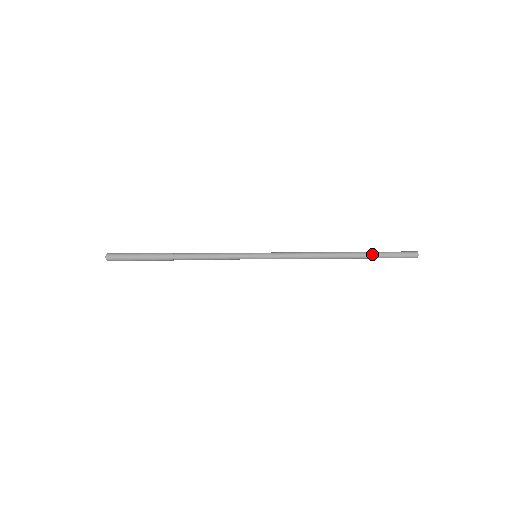
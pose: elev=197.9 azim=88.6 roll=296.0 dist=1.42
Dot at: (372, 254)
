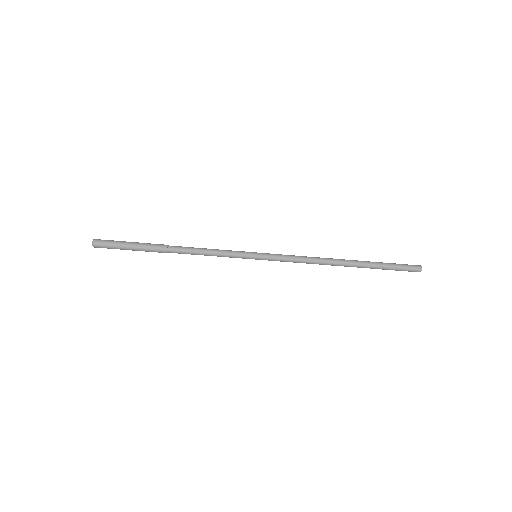
Dot at: (375, 262)
